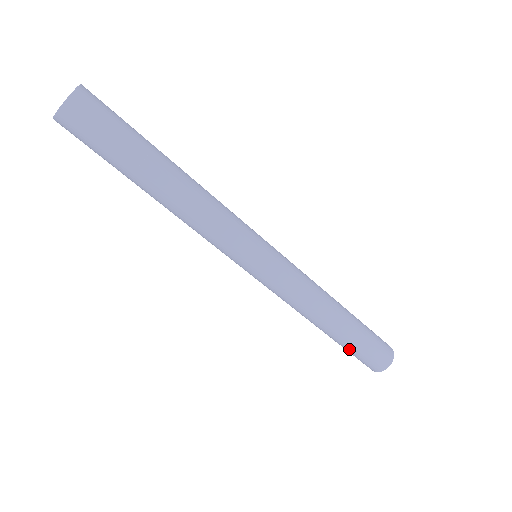
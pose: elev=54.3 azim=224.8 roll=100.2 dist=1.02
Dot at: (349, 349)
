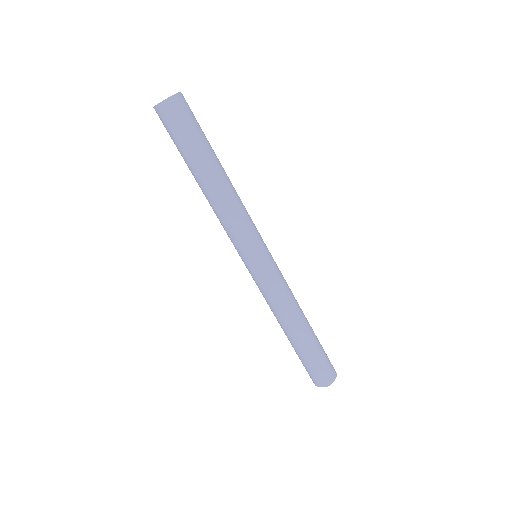
Dot at: (306, 357)
